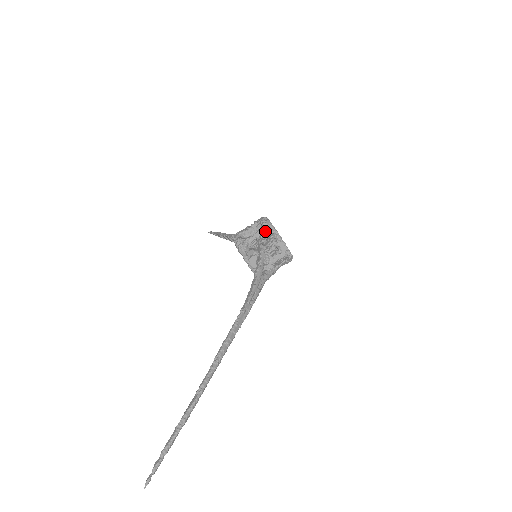
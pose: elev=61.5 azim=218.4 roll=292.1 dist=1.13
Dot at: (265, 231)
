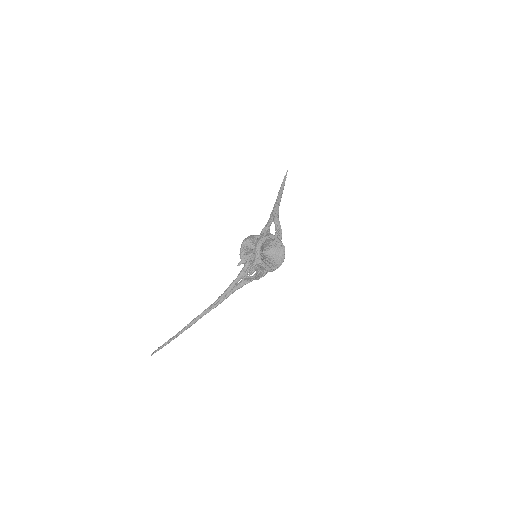
Dot at: (254, 253)
